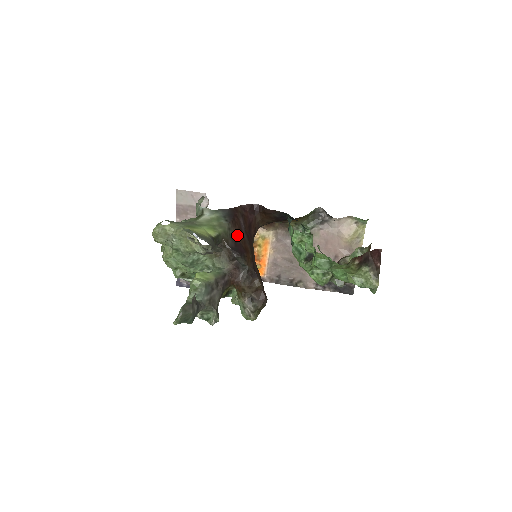
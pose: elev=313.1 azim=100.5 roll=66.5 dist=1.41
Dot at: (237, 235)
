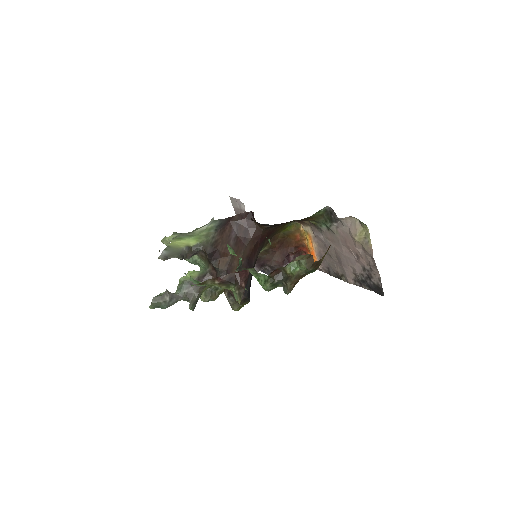
Dot at: (219, 242)
